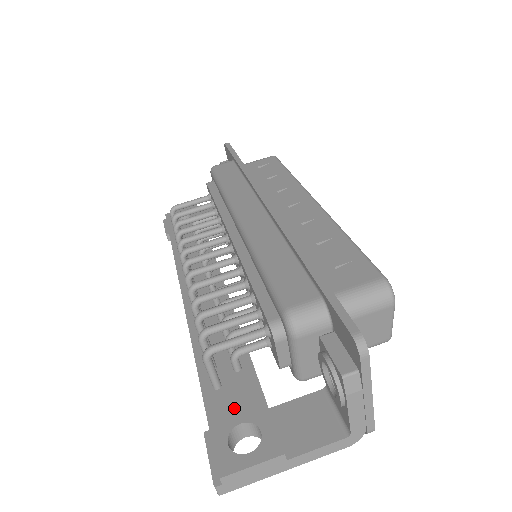
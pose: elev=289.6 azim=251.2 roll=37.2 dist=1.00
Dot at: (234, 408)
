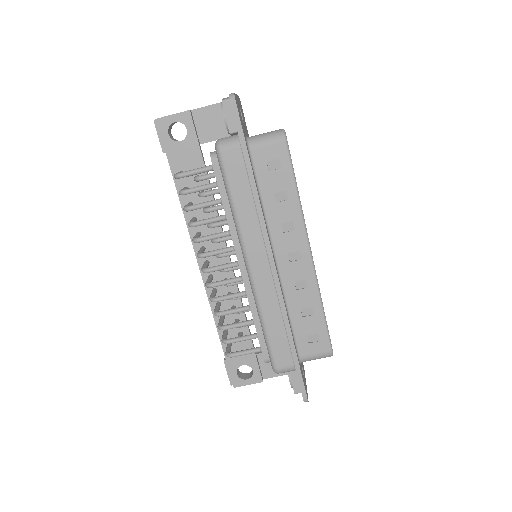
Dot at: (239, 357)
